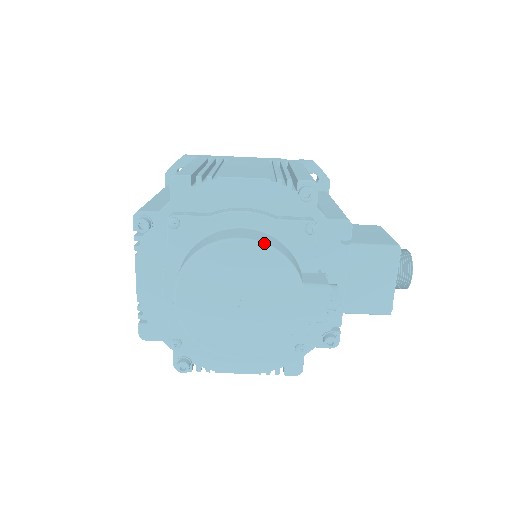
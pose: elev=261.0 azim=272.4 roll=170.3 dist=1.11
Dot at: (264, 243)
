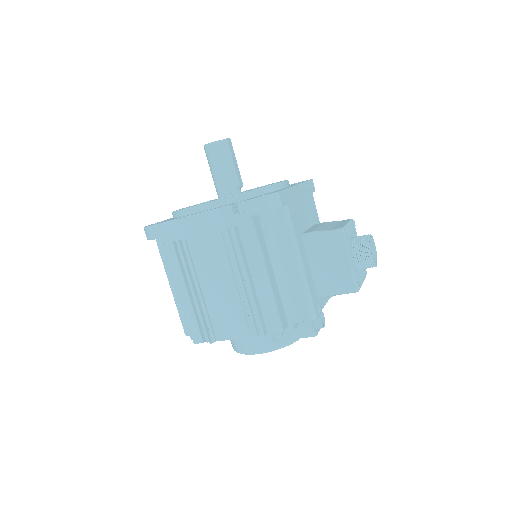
Dot at: occluded
